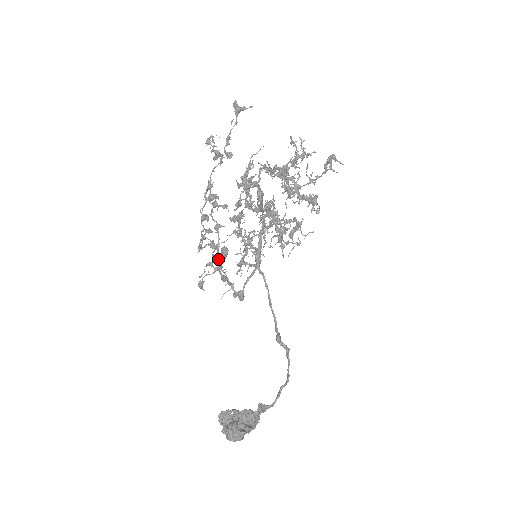
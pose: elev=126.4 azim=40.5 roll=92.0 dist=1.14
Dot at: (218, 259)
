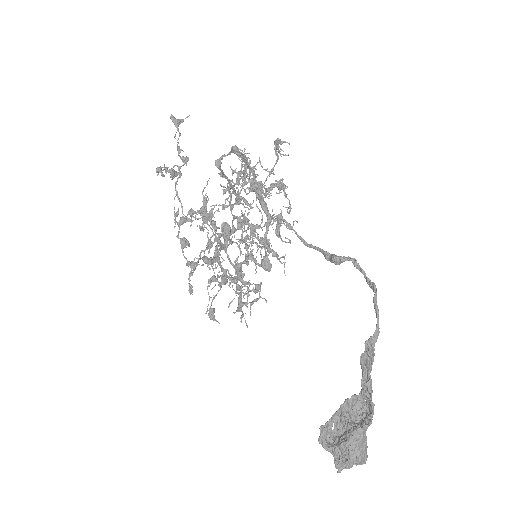
Dot at: (222, 247)
